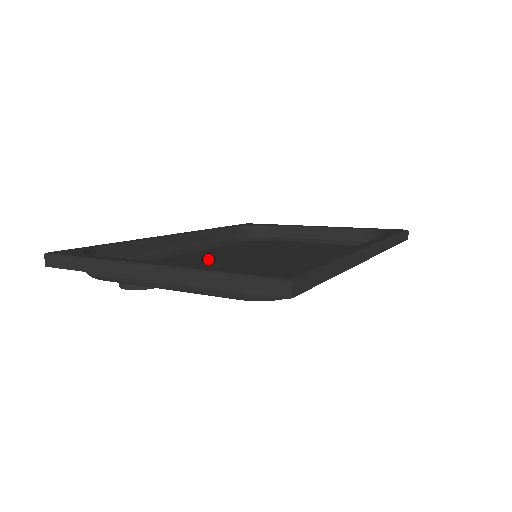
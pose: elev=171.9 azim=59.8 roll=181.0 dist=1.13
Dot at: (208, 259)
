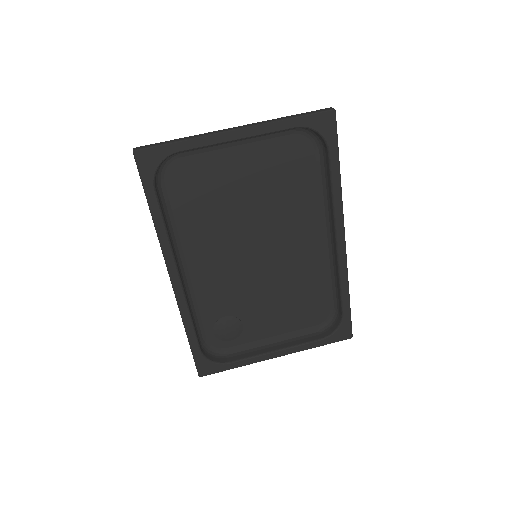
Dot at: (224, 276)
